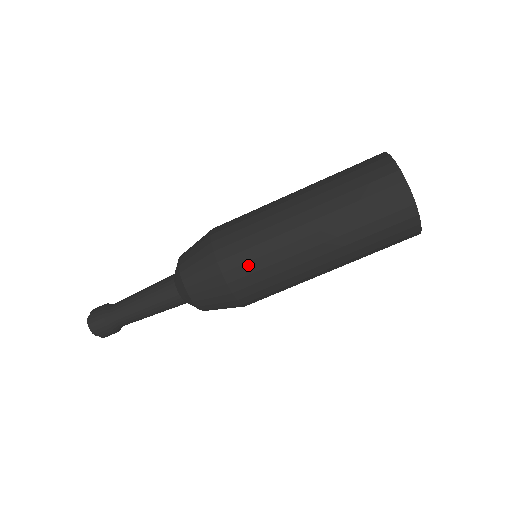
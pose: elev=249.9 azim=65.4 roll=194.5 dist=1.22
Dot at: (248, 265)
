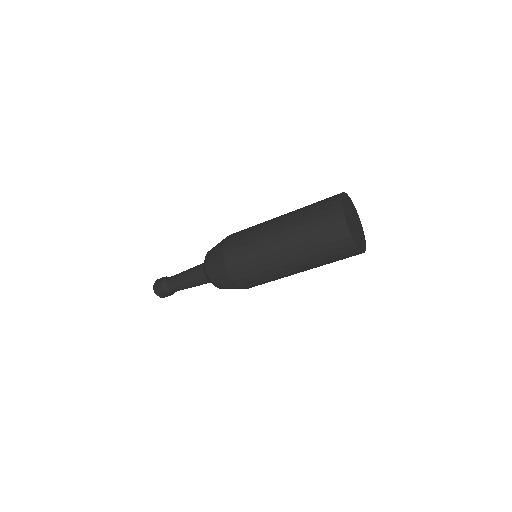
Dot at: occluded
